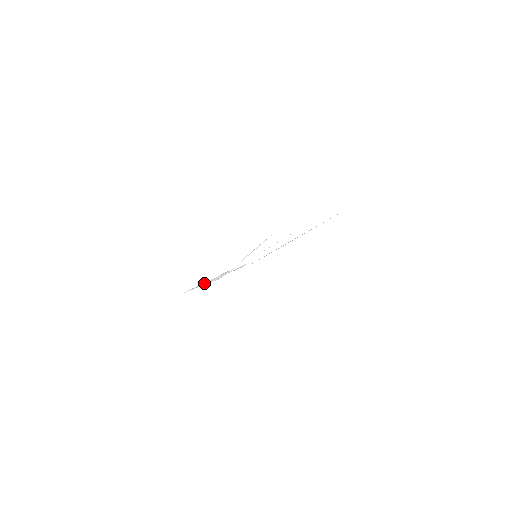
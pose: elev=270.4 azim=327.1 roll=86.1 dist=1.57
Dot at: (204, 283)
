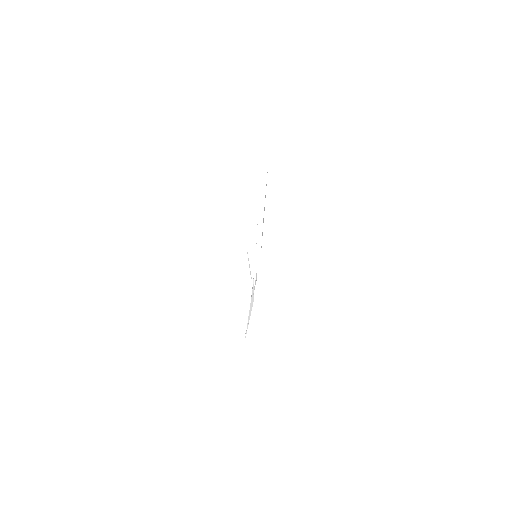
Dot at: (249, 315)
